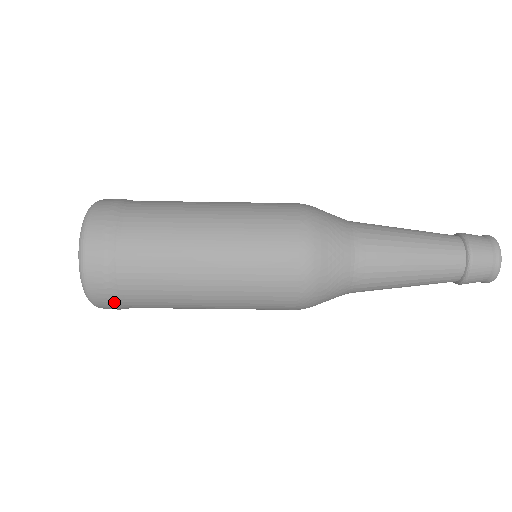
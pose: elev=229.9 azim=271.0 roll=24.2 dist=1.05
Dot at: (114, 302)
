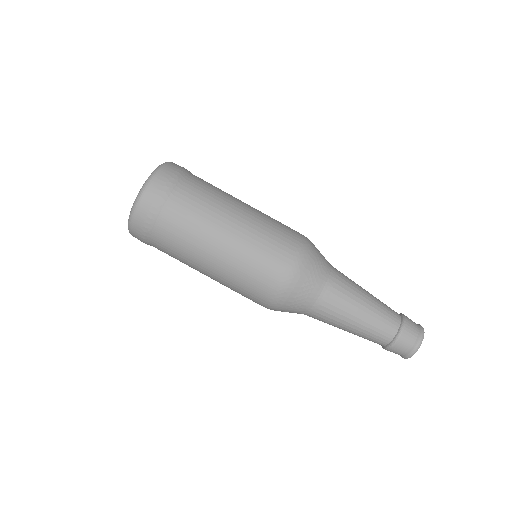
Dot at: (171, 181)
